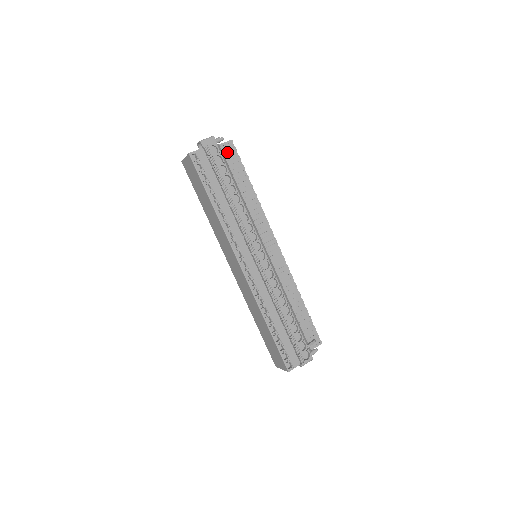
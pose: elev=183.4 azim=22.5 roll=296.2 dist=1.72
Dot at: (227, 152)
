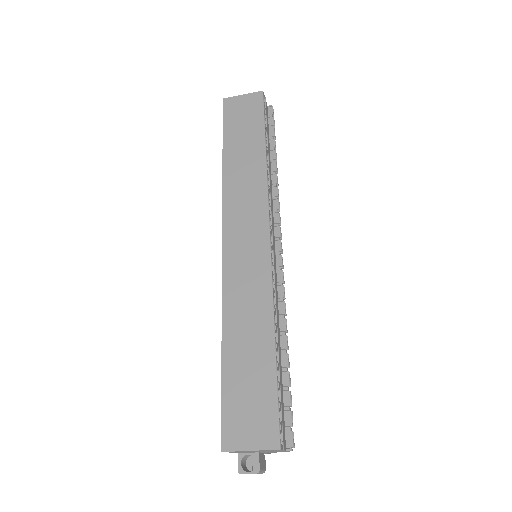
Dot at: occluded
